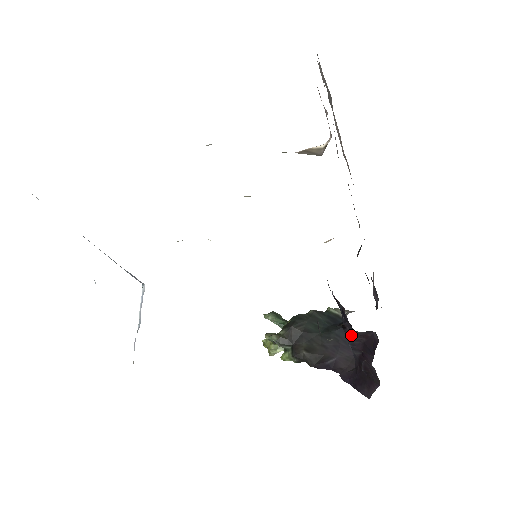
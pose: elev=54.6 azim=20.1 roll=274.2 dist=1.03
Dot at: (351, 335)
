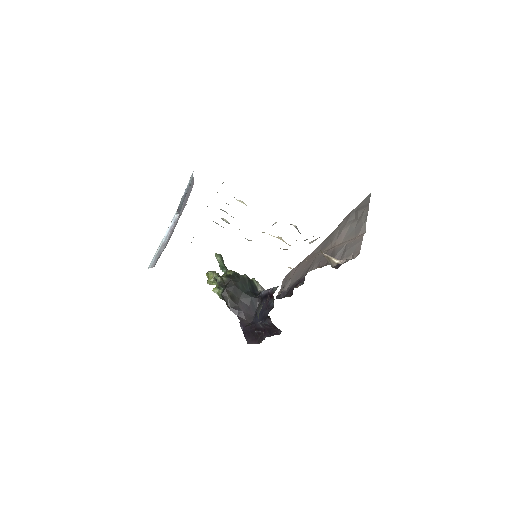
Dot at: (269, 323)
